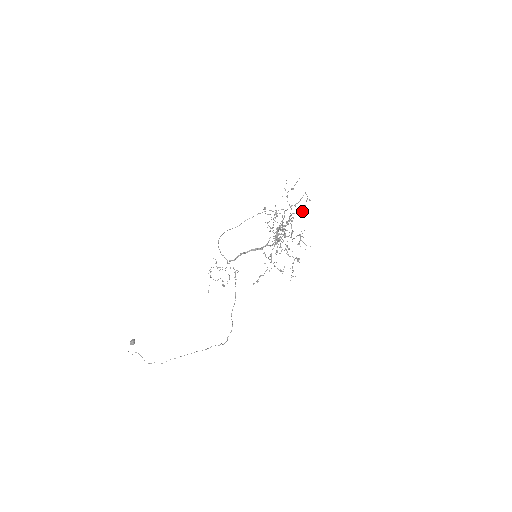
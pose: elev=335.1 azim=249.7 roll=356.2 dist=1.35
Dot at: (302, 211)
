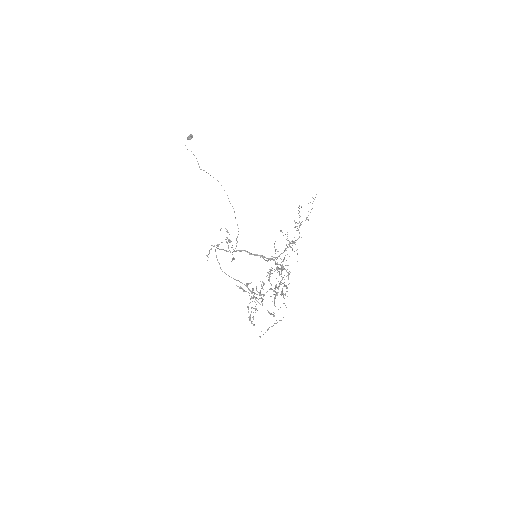
Dot at: occluded
